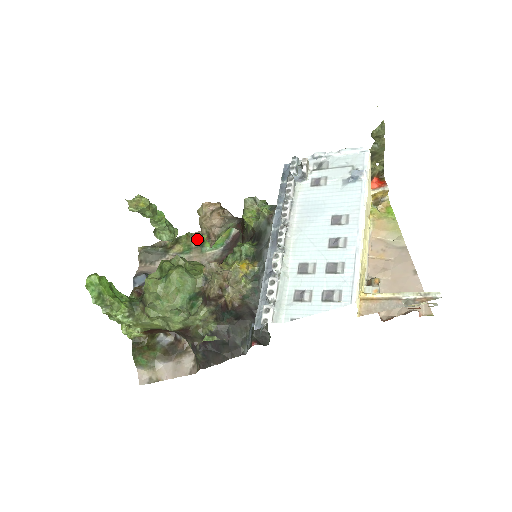
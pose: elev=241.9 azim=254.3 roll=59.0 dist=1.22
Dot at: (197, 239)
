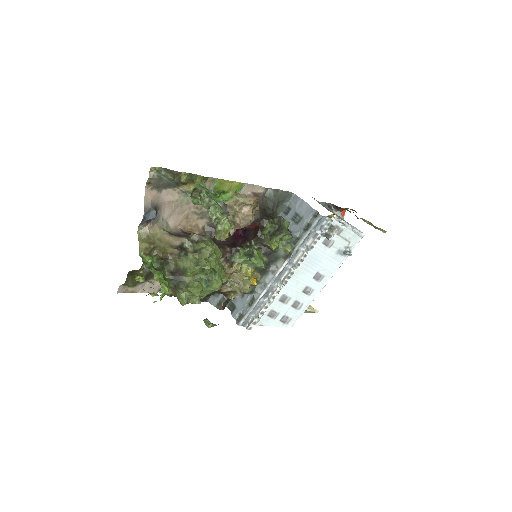
Dot at: (209, 184)
